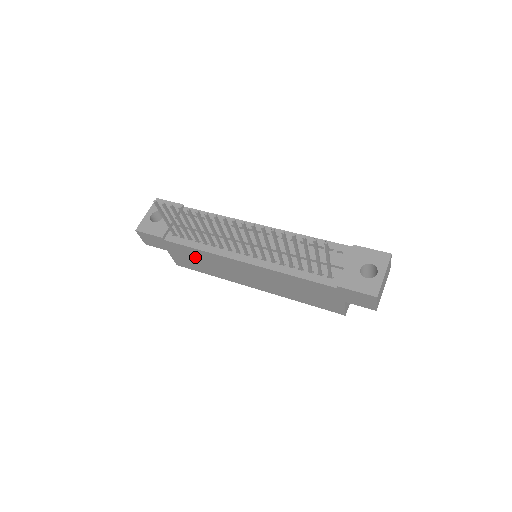
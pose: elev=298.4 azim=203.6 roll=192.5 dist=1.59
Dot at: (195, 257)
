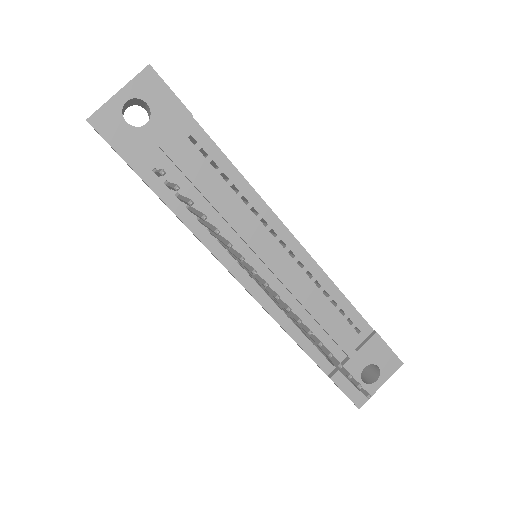
Dot at: occluded
